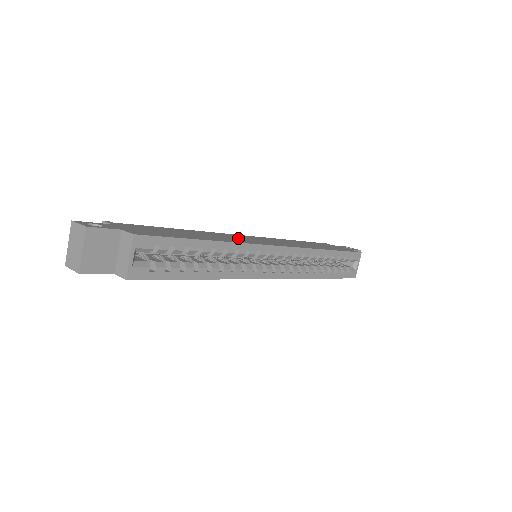
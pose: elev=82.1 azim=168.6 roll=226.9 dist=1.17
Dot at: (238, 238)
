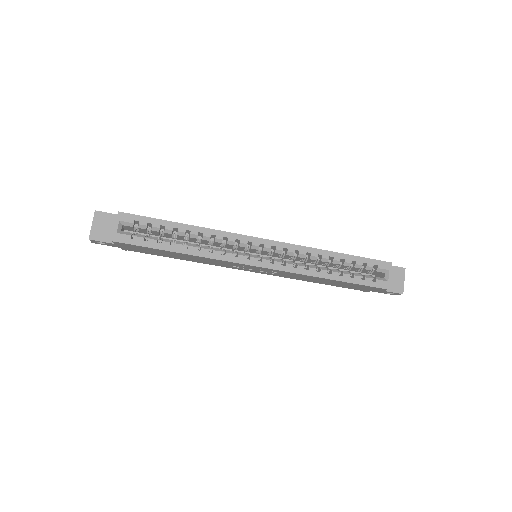
Dot at: occluded
